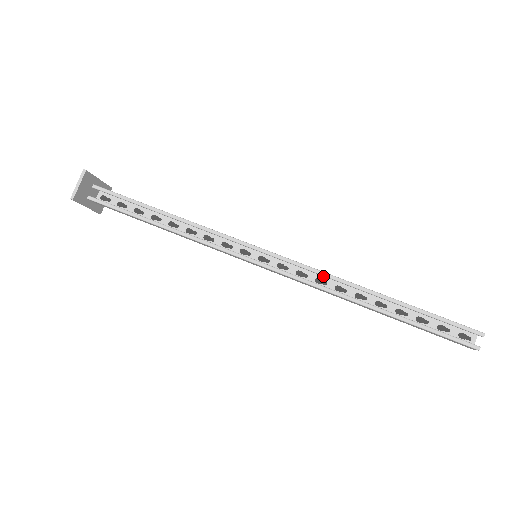
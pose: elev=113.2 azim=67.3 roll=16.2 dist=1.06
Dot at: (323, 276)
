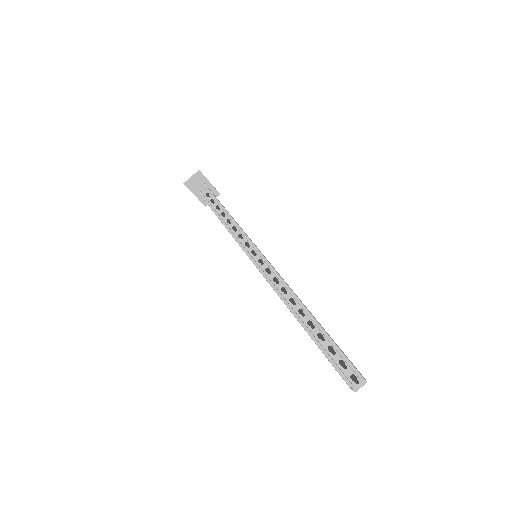
Dot at: occluded
